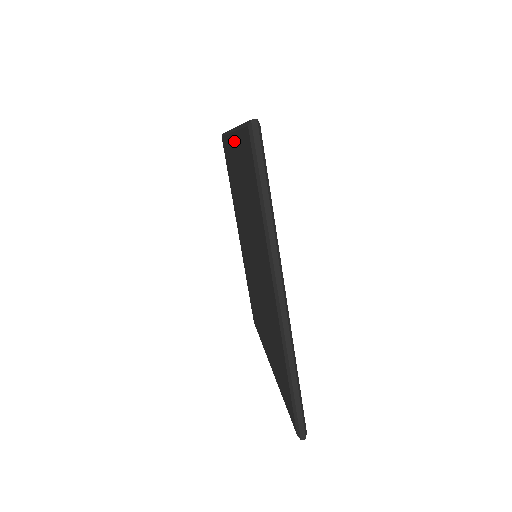
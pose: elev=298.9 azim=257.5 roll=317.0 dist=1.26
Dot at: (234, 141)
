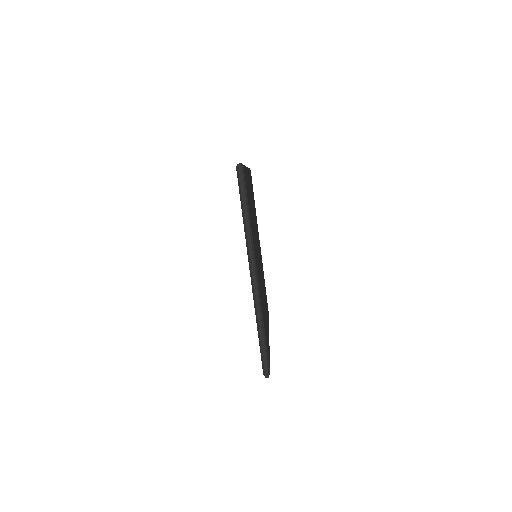
Dot at: occluded
